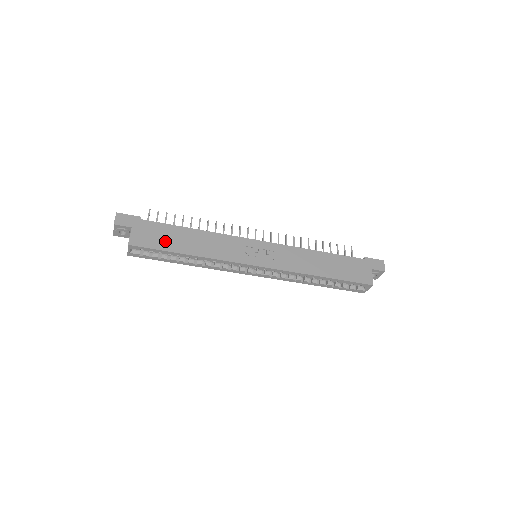
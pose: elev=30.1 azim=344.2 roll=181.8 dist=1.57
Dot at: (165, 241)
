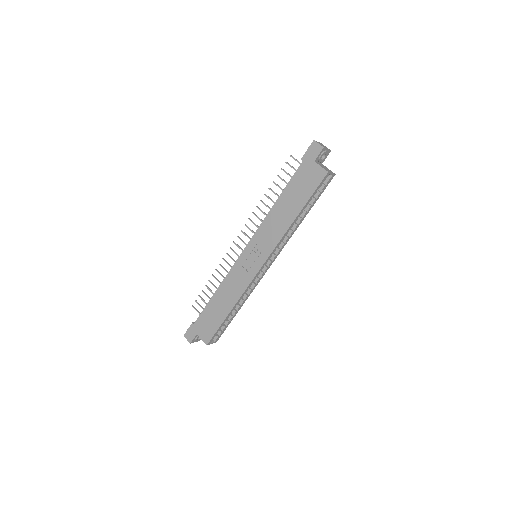
Dot at: (214, 320)
